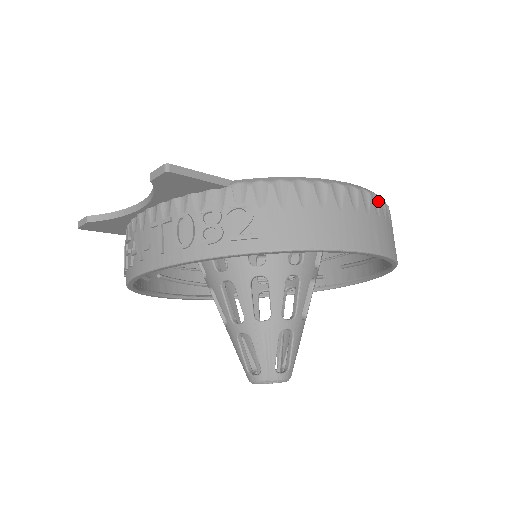
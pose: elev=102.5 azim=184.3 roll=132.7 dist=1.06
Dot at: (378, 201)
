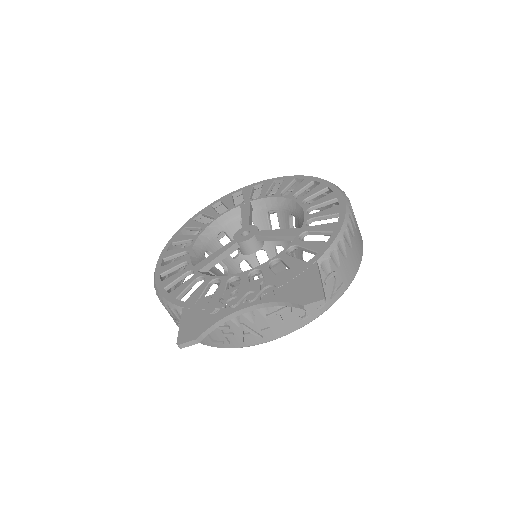
Dot at: occluded
